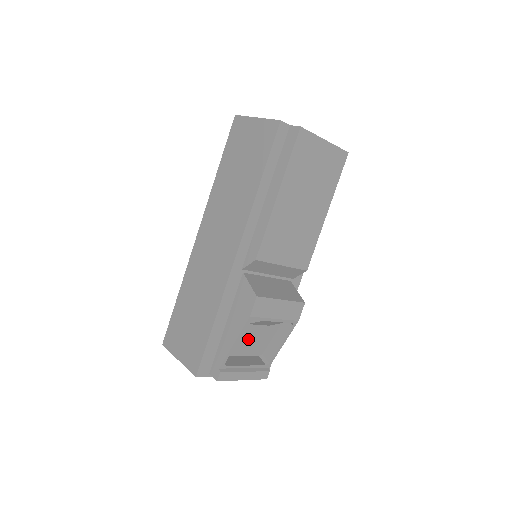
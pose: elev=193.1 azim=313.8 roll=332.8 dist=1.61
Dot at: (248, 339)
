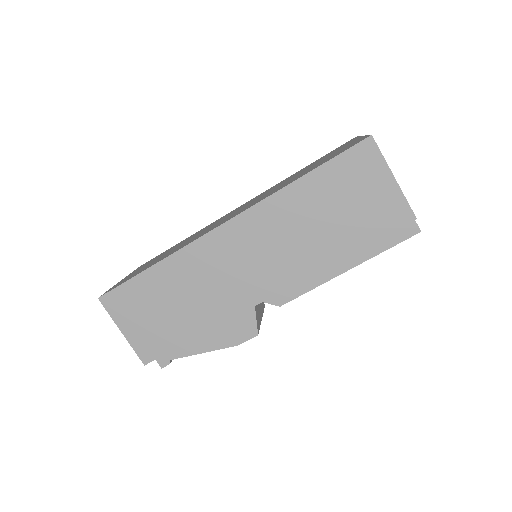
Dot at: occluded
